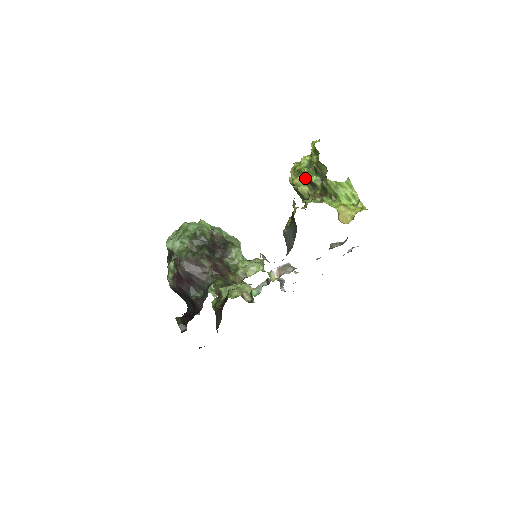
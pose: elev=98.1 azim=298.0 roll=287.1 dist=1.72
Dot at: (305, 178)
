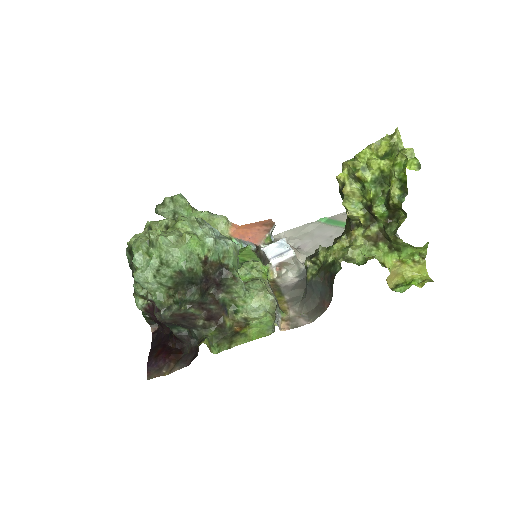
Dot at: (365, 197)
